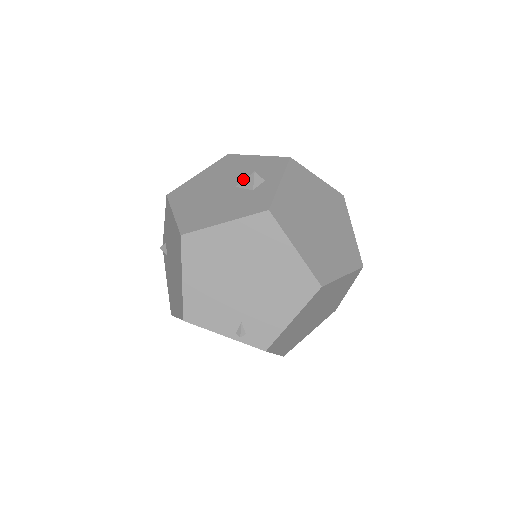
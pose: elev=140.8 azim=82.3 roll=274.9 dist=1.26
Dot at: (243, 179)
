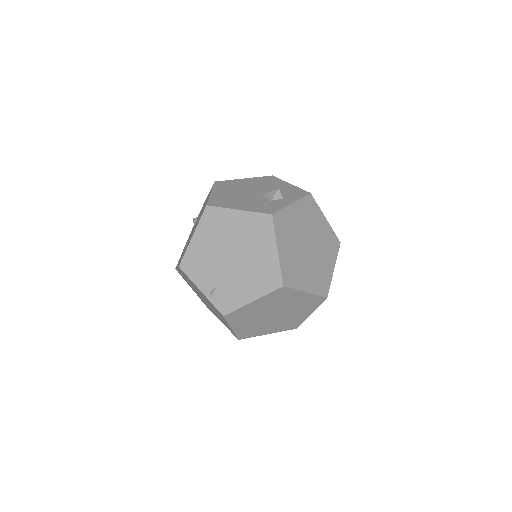
Dot at: occluded
